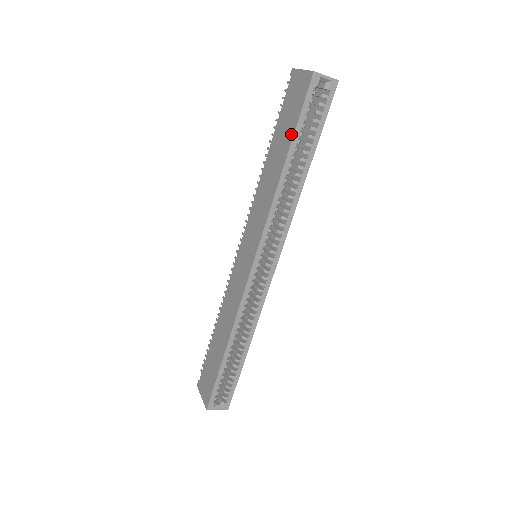
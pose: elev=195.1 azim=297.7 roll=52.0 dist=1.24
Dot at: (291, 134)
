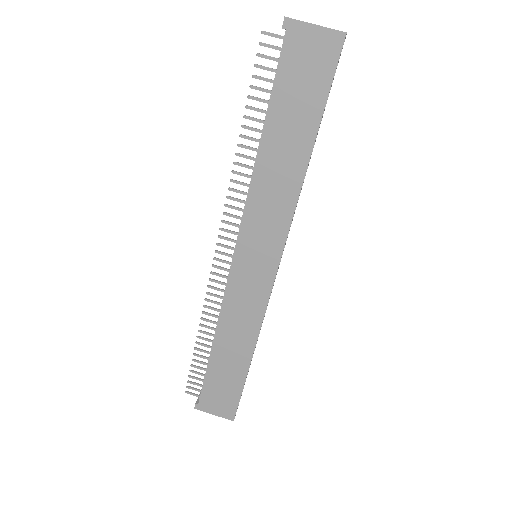
Dot at: (316, 115)
